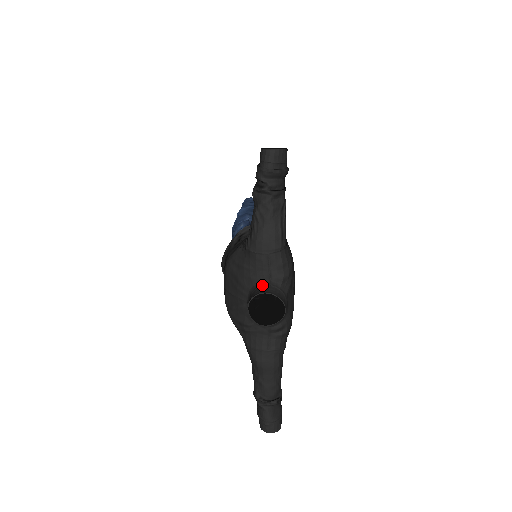
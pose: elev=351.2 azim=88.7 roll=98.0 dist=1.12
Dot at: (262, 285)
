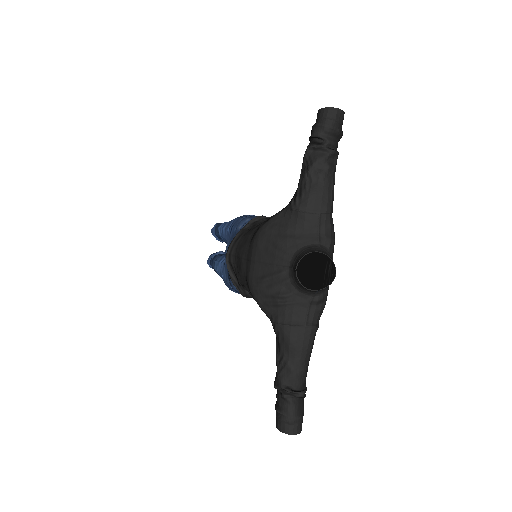
Dot at: (310, 246)
